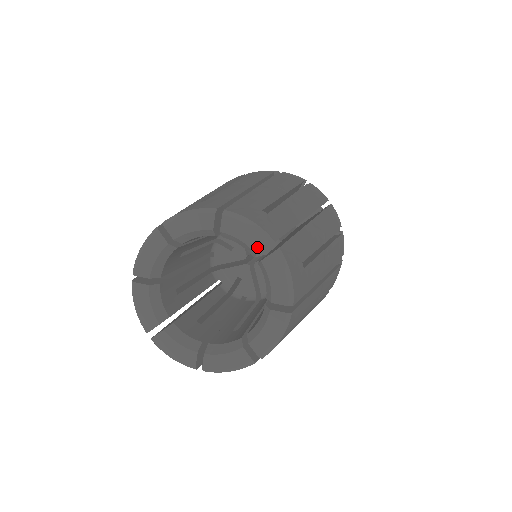
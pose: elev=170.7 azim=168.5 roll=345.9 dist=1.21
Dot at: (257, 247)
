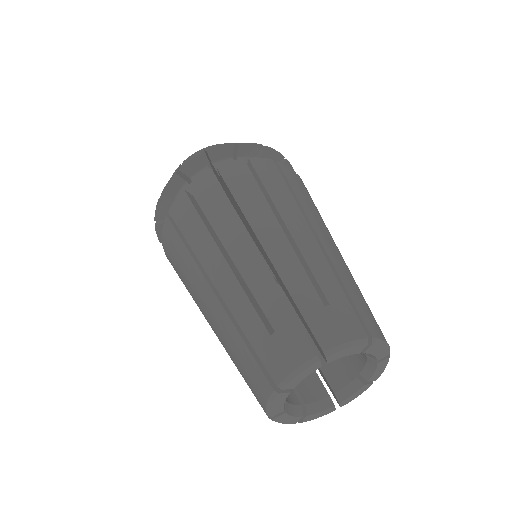
Dot at: (359, 351)
